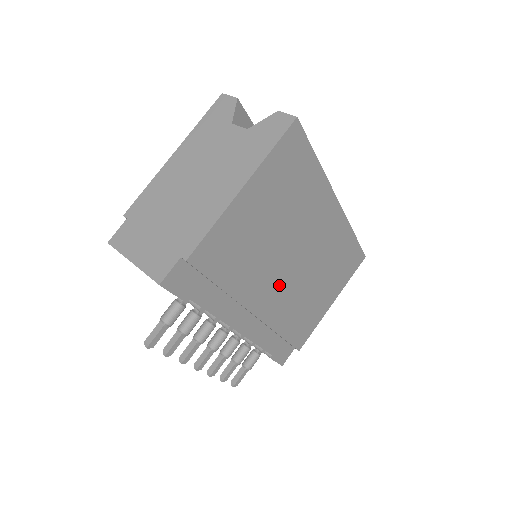
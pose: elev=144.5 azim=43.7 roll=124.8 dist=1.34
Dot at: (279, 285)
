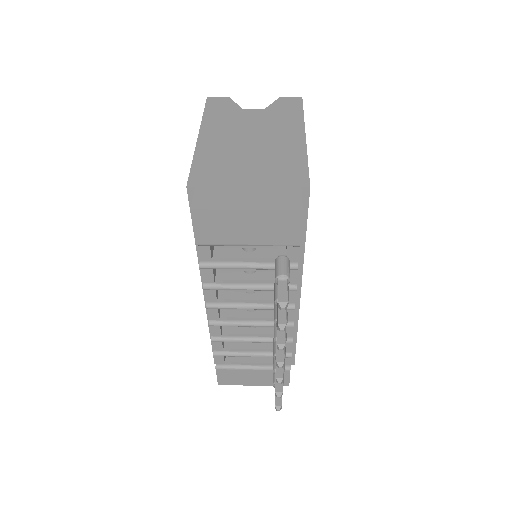
Dot at: occluded
